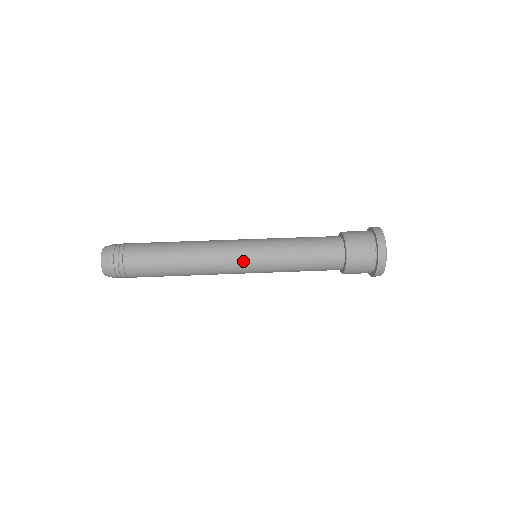
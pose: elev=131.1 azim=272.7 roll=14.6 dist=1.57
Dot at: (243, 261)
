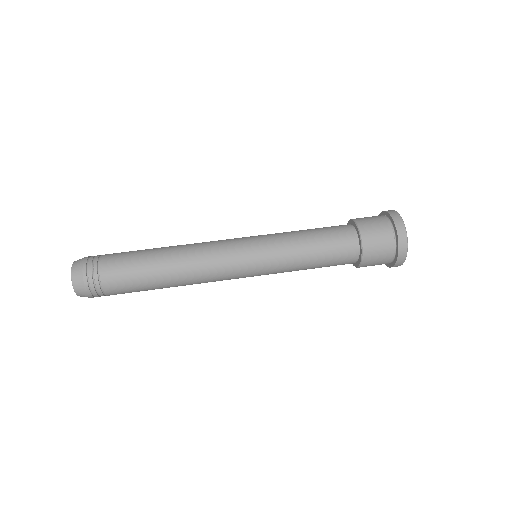
Dot at: (243, 277)
